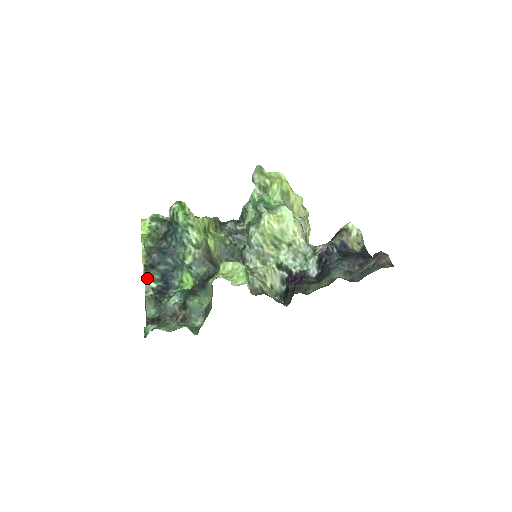
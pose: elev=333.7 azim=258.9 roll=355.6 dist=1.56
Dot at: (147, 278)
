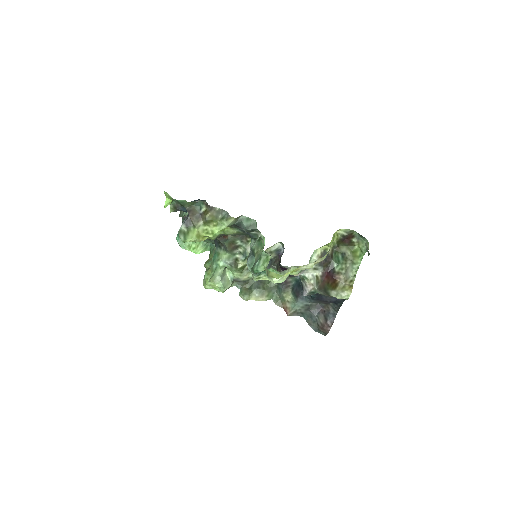
Dot at: occluded
